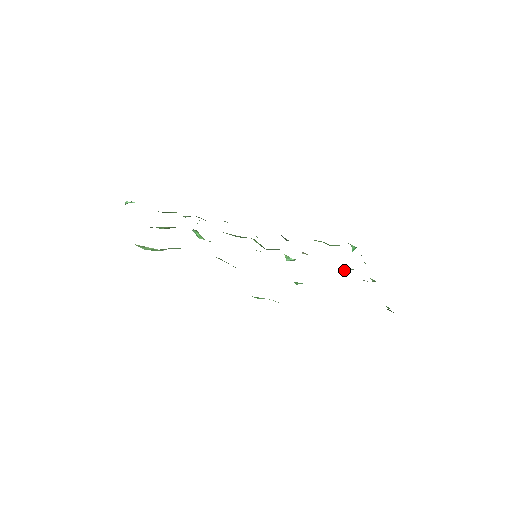
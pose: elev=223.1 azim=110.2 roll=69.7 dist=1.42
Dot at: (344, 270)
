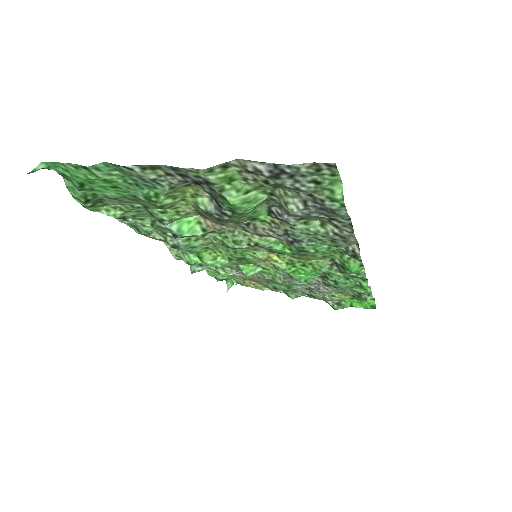
Dot at: occluded
